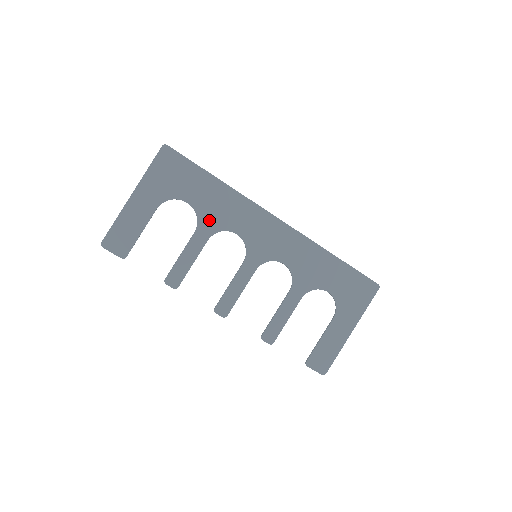
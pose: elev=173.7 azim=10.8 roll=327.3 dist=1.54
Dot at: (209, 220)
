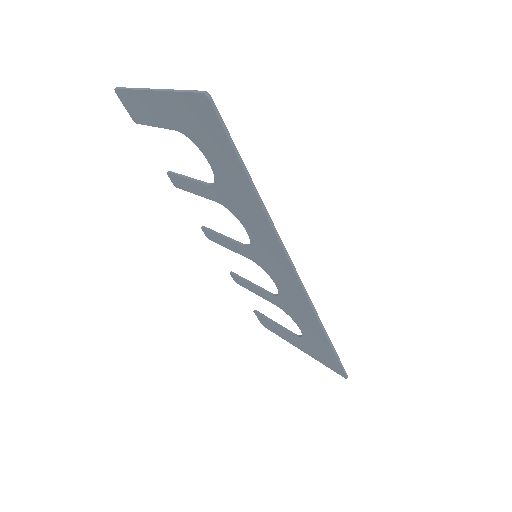
Dot at: (225, 196)
